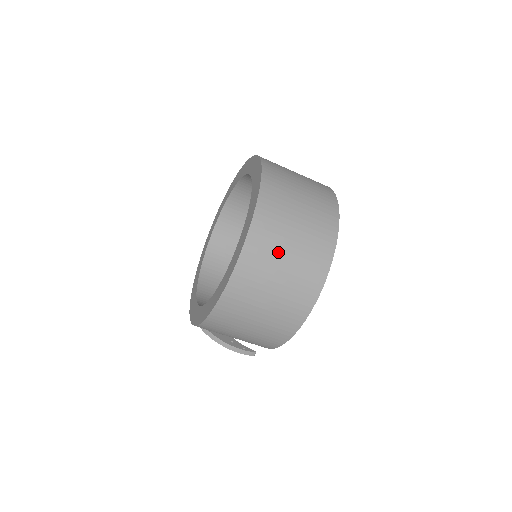
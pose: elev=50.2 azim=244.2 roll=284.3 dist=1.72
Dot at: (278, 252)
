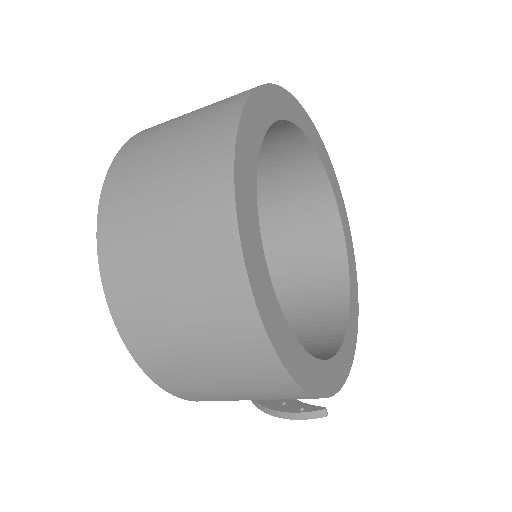
Dot at: (145, 243)
